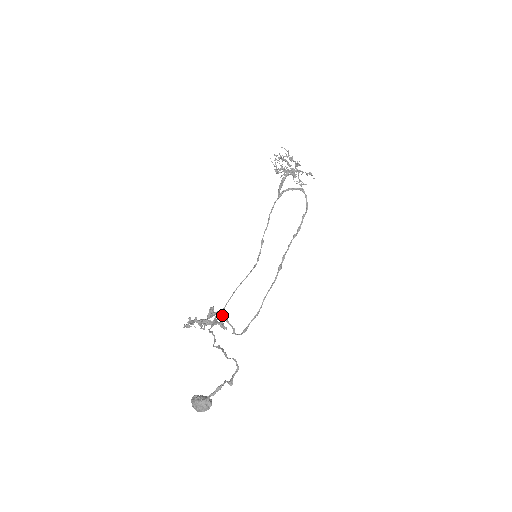
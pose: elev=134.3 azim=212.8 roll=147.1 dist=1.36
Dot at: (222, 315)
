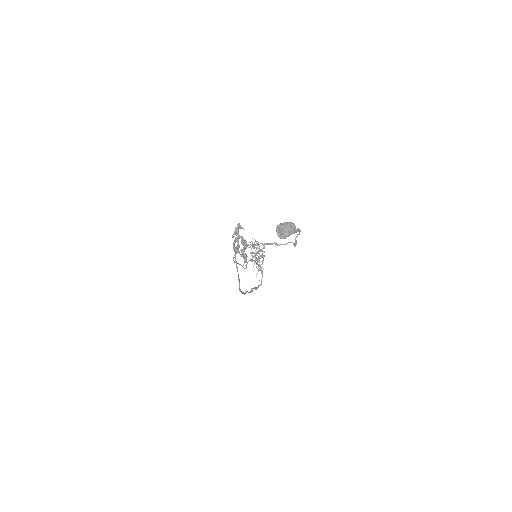
Dot at: (245, 254)
